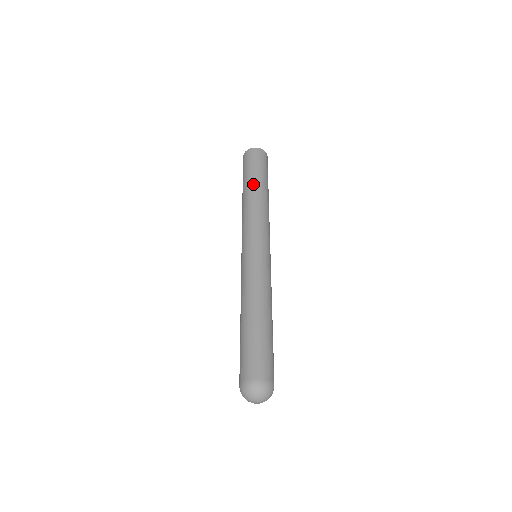
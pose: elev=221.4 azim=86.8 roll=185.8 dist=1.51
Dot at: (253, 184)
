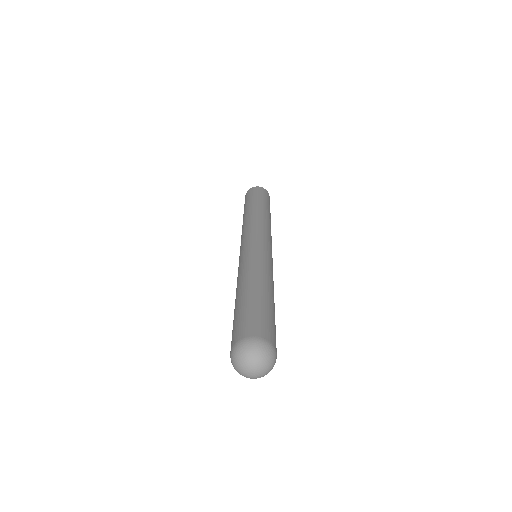
Dot at: (248, 208)
